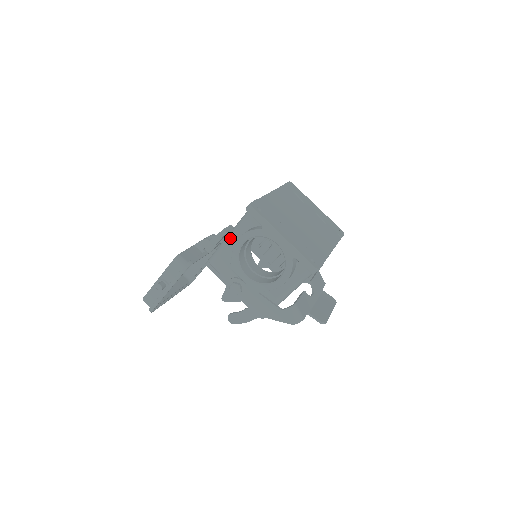
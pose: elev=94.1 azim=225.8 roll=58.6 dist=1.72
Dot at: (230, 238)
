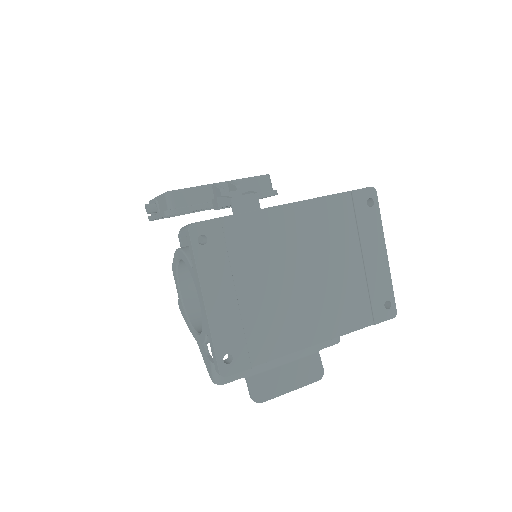
Dot at: occluded
